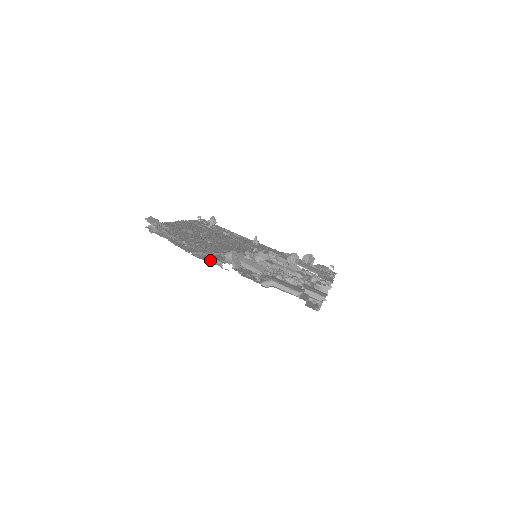
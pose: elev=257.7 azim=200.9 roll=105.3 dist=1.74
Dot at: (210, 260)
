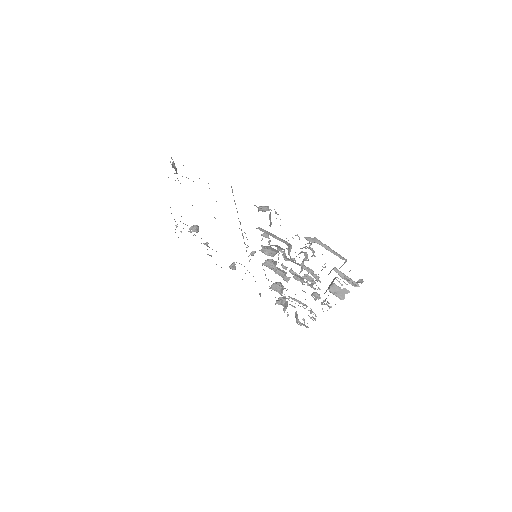
Dot at: occluded
